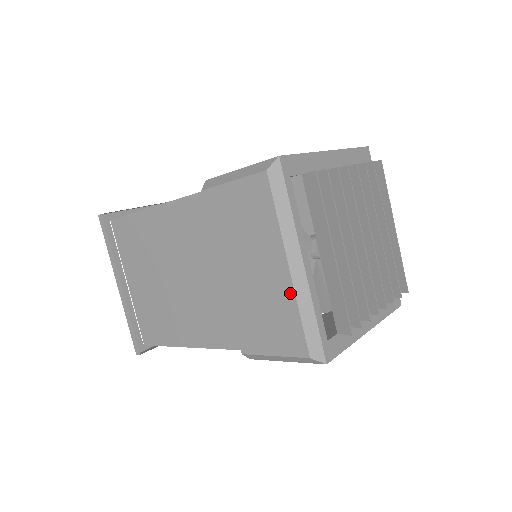
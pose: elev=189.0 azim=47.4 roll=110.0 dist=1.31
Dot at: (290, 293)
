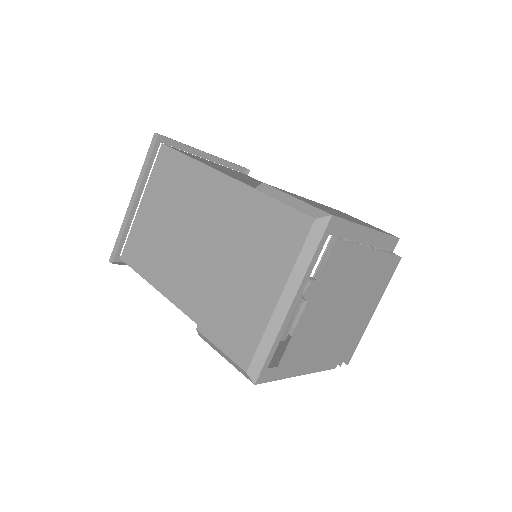
Dot at: (266, 317)
